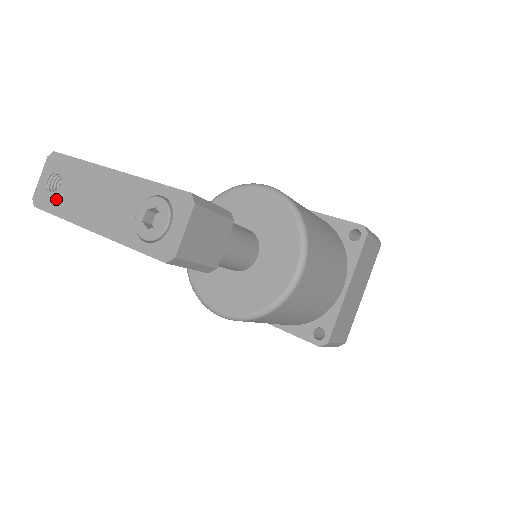
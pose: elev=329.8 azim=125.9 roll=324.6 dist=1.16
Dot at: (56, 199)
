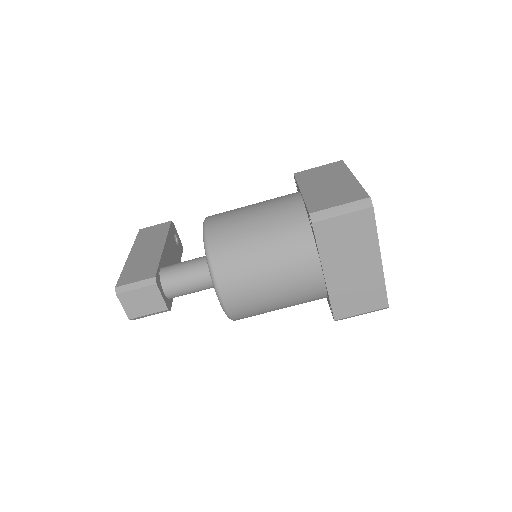
Dot at: occluded
